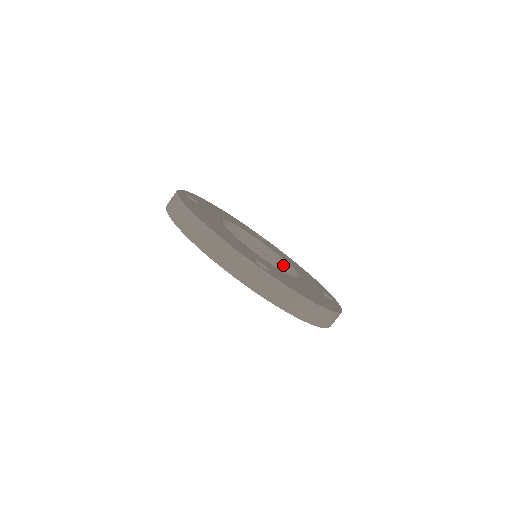
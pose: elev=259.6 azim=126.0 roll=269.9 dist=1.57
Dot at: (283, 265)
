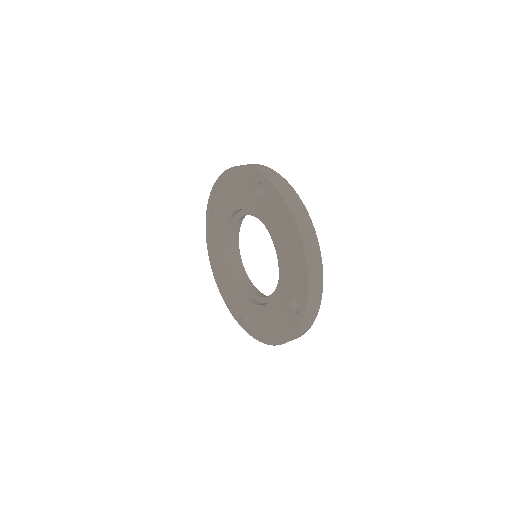
Dot at: occluded
